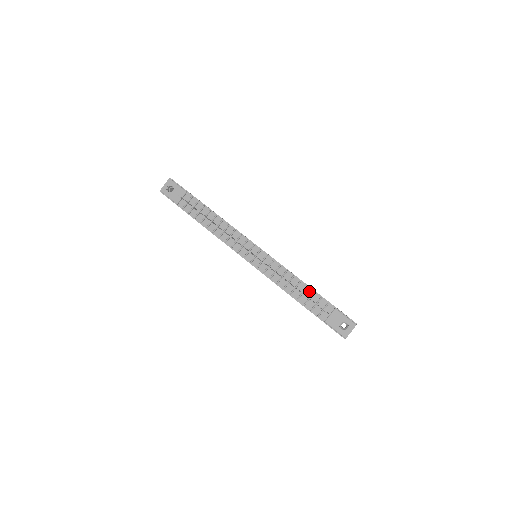
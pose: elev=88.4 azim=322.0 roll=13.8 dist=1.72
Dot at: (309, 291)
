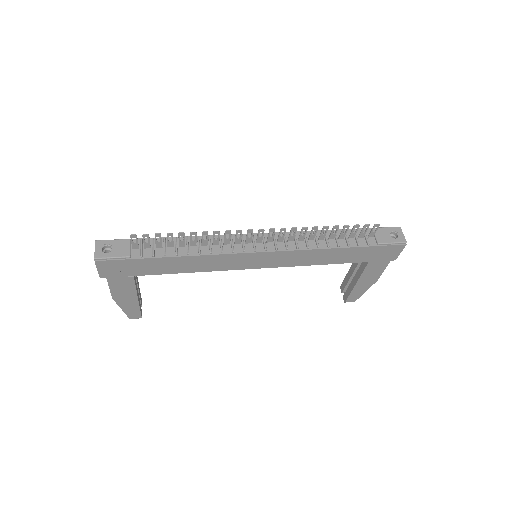
Dot at: (339, 233)
